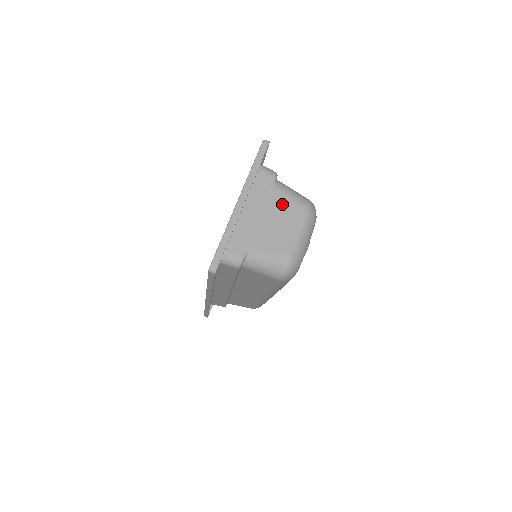
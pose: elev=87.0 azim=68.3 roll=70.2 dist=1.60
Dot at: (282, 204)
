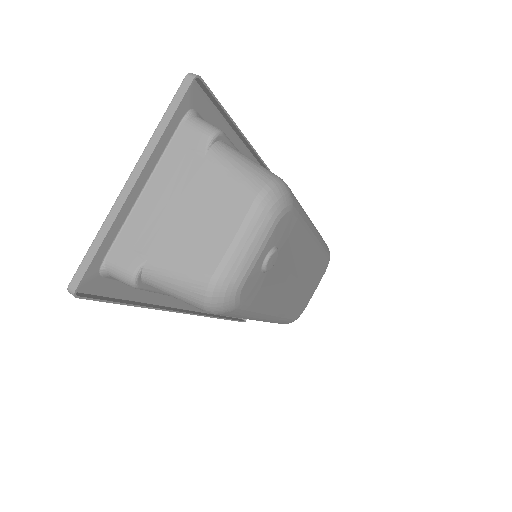
Dot at: (213, 184)
